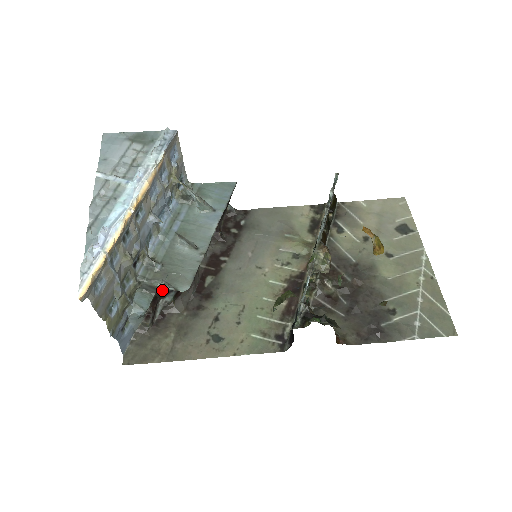
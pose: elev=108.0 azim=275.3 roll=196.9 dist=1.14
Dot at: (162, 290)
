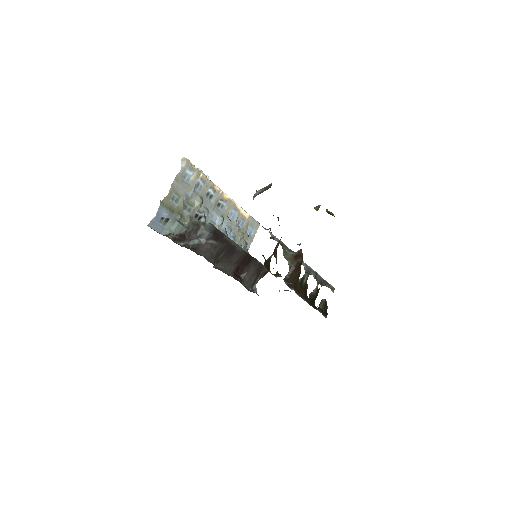
Dot at: (196, 228)
